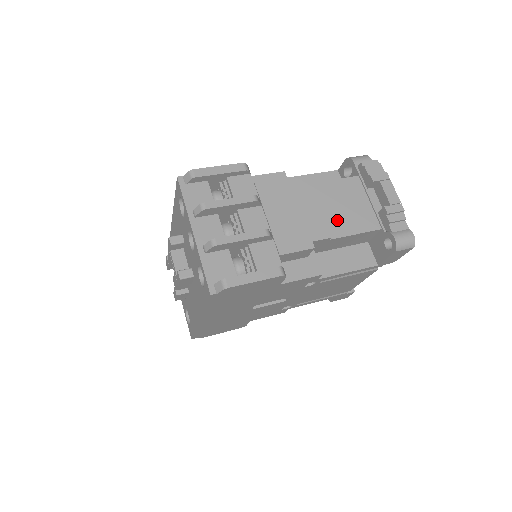
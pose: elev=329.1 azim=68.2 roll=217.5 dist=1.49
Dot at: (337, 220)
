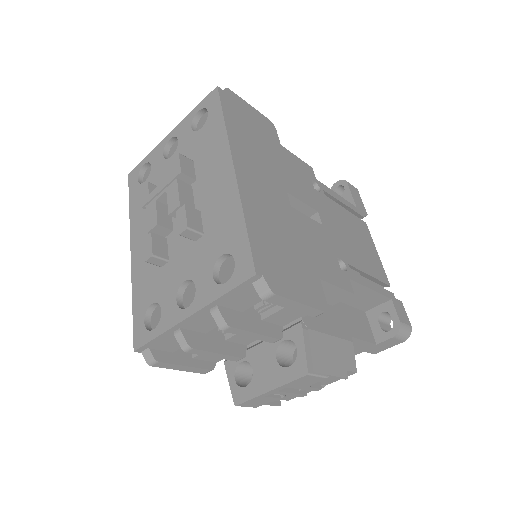
Dot at: occluded
